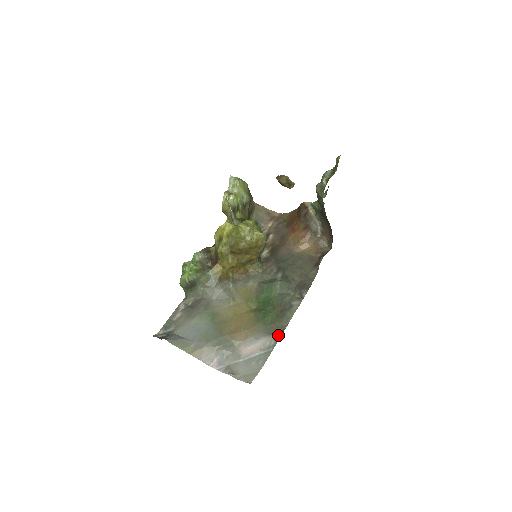
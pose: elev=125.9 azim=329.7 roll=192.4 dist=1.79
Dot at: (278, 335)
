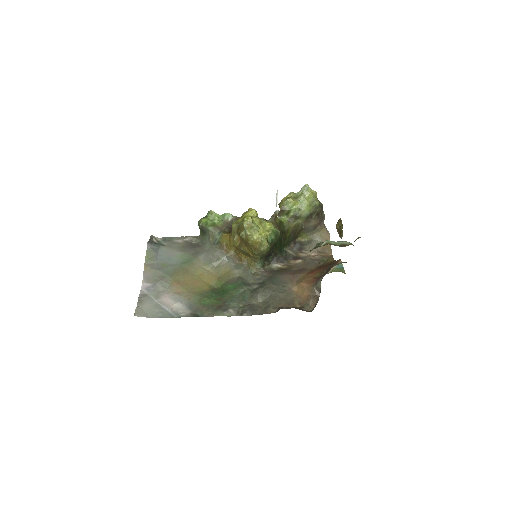
Dot at: (192, 314)
